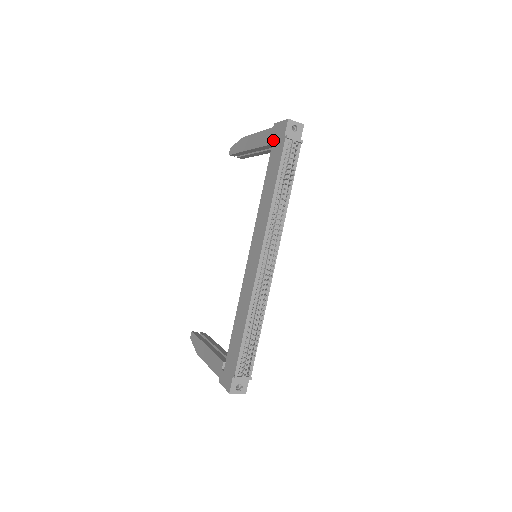
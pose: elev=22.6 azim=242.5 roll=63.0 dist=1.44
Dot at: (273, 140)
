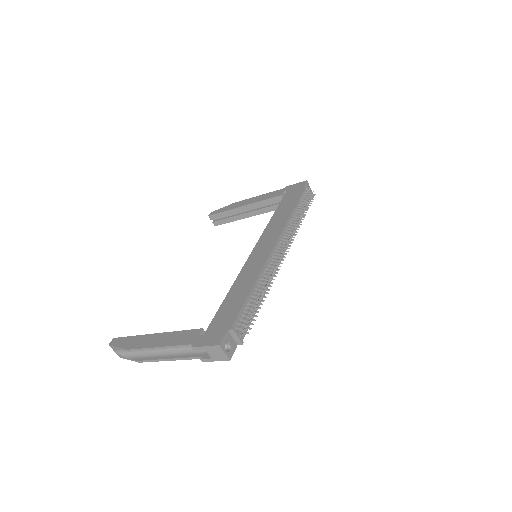
Dot at: (286, 192)
